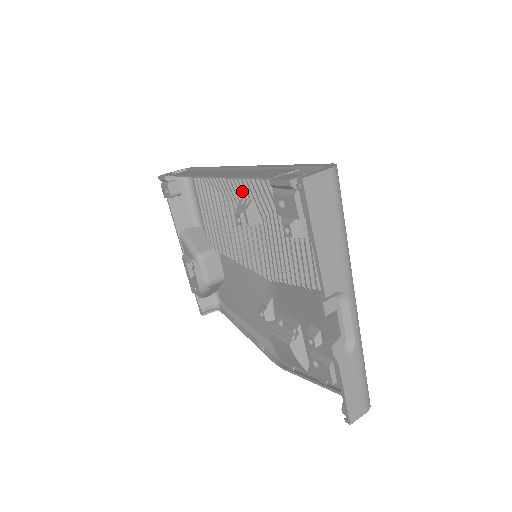
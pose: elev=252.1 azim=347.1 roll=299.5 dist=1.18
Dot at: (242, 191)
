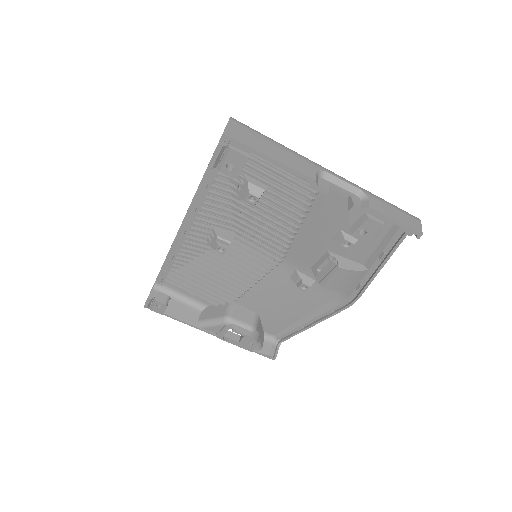
Dot at: (202, 233)
